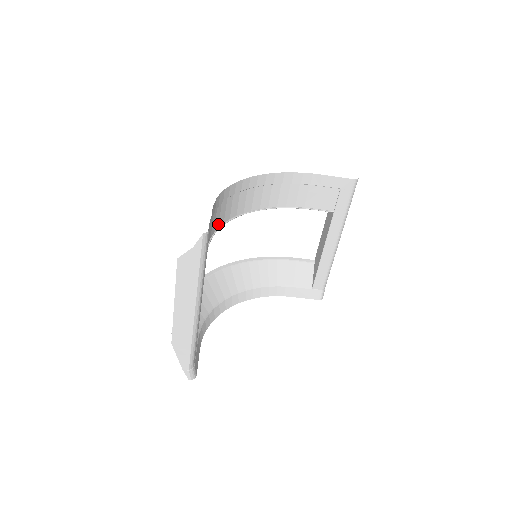
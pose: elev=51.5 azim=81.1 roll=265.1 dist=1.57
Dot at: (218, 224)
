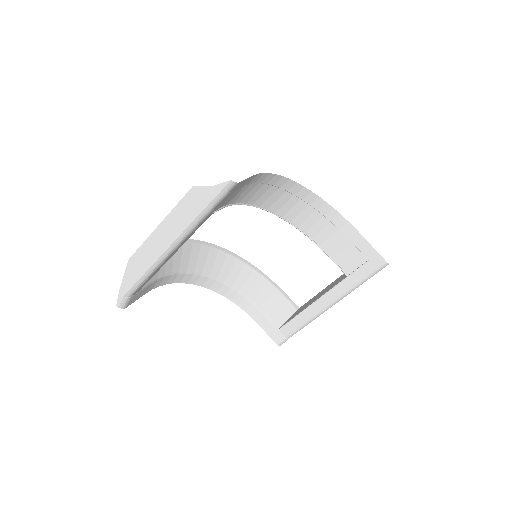
Dot at: (248, 200)
